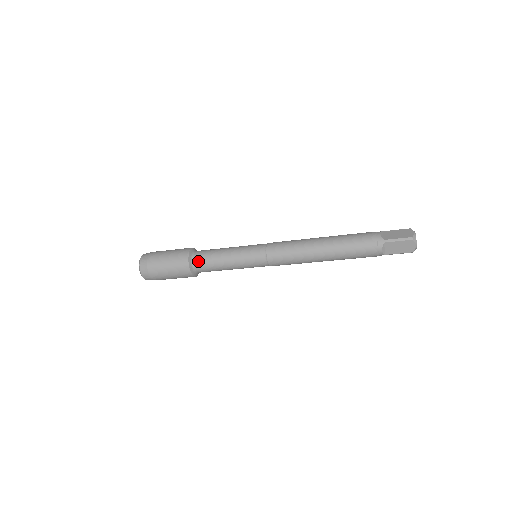
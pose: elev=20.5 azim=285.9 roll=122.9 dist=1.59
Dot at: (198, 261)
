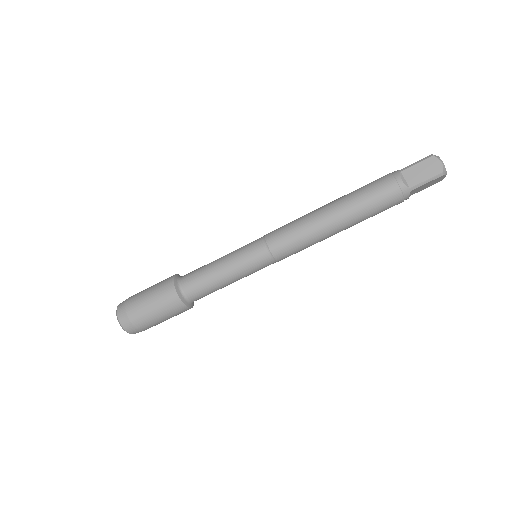
Dot at: (186, 277)
